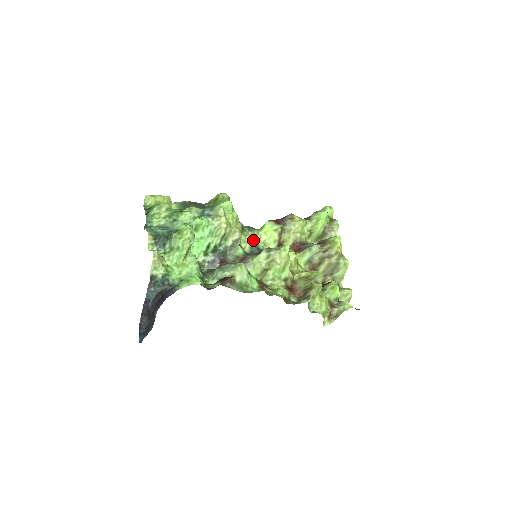
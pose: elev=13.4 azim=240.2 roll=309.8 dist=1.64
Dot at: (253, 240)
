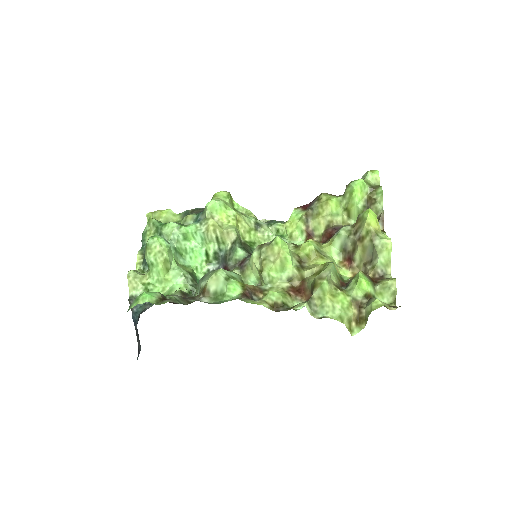
Dot at: (275, 236)
